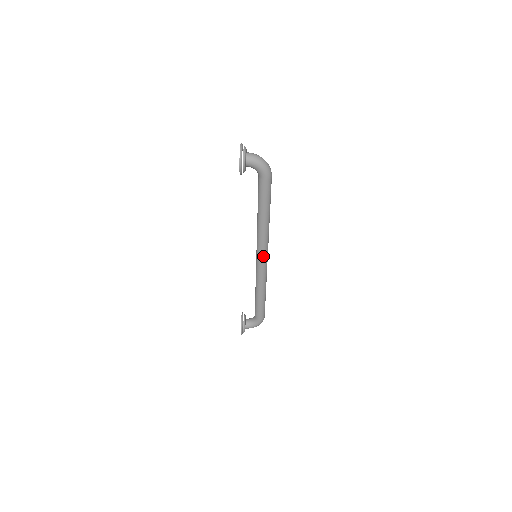
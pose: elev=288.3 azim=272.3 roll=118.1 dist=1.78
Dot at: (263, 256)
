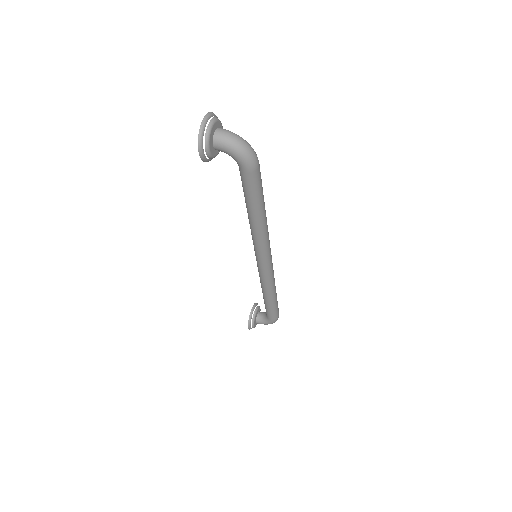
Dot at: (262, 260)
